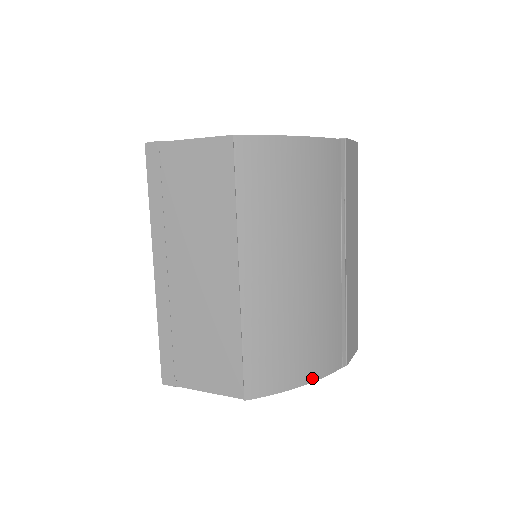
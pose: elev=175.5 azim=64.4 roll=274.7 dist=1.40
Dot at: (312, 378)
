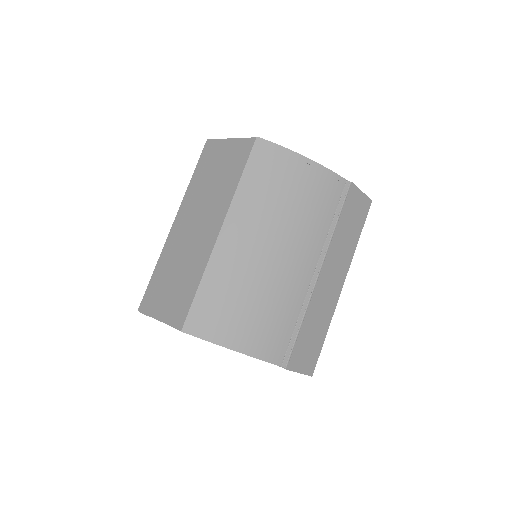
Dot at: (246, 350)
